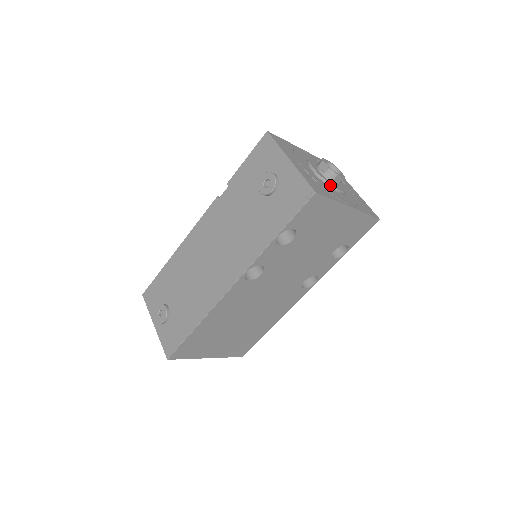
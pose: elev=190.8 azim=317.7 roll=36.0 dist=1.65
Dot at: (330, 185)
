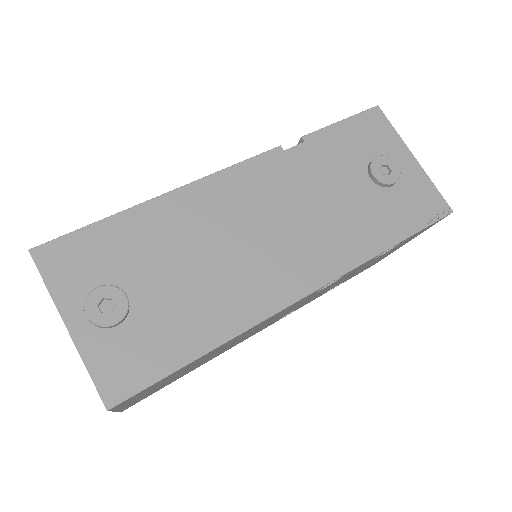
Dot at: occluded
